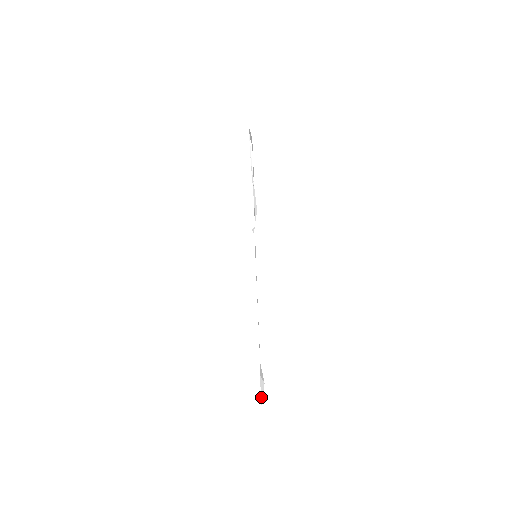
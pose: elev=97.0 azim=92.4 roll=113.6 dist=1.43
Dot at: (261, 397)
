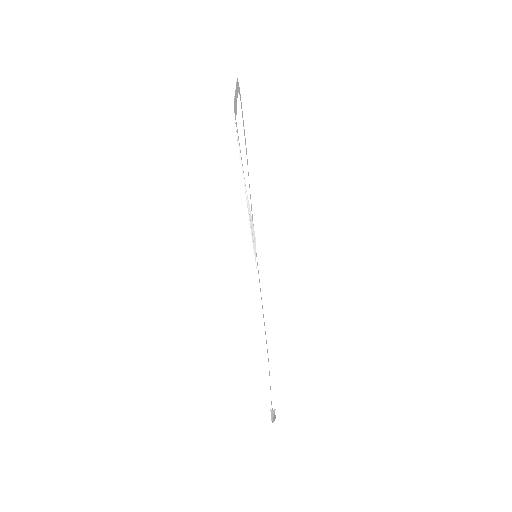
Dot at: occluded
